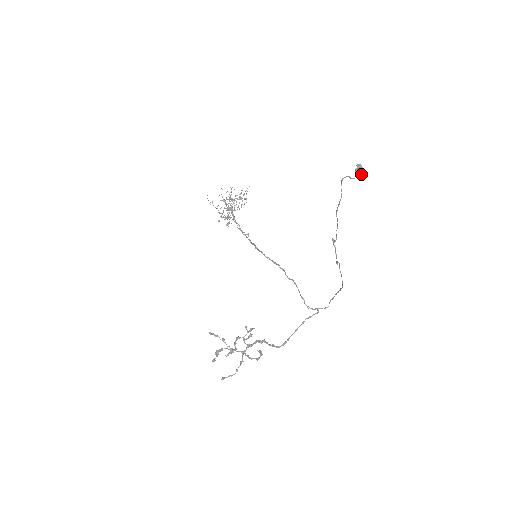
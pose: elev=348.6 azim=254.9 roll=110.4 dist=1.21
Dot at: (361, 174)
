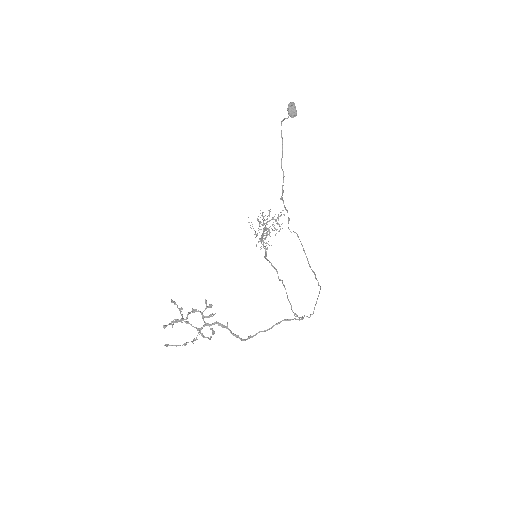
Dot at: (291, 110)
